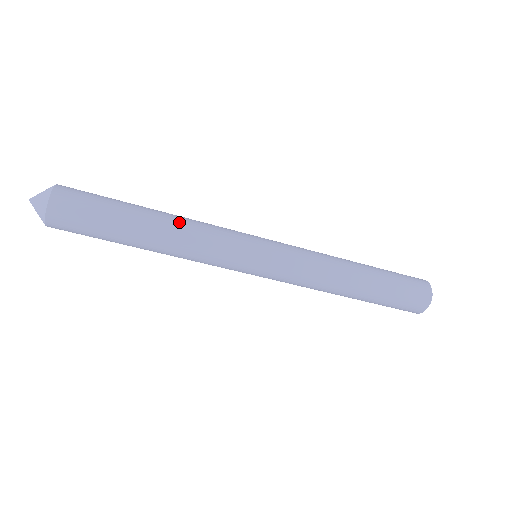
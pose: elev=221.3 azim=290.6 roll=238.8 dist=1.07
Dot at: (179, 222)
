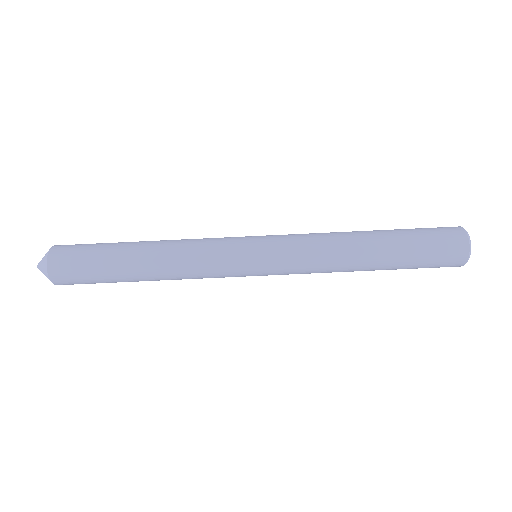
Dot at: (169, 240)
